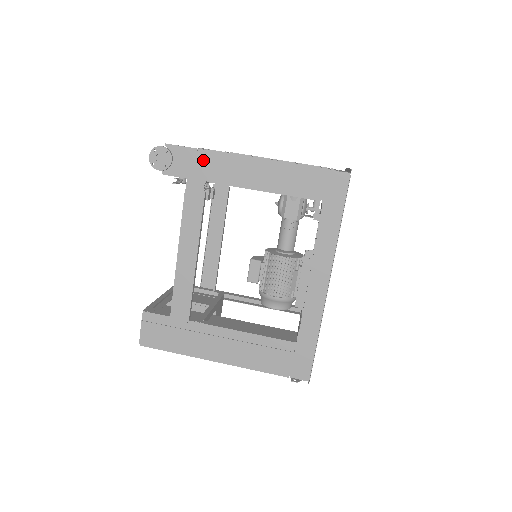
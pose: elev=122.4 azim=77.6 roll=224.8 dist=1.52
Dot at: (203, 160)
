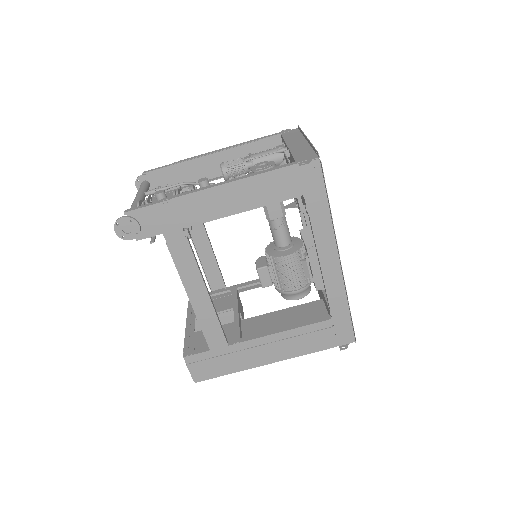
Dot at: (170, 211)
